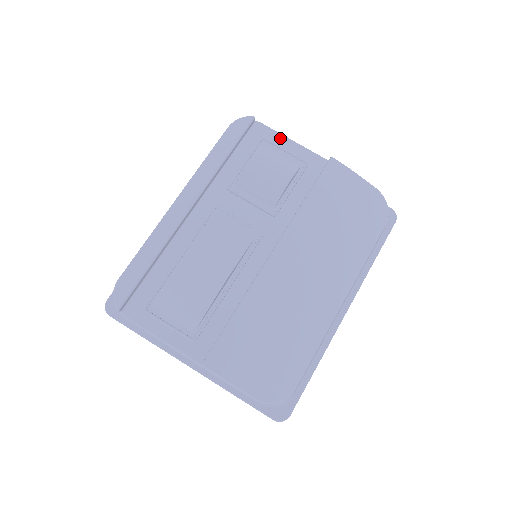
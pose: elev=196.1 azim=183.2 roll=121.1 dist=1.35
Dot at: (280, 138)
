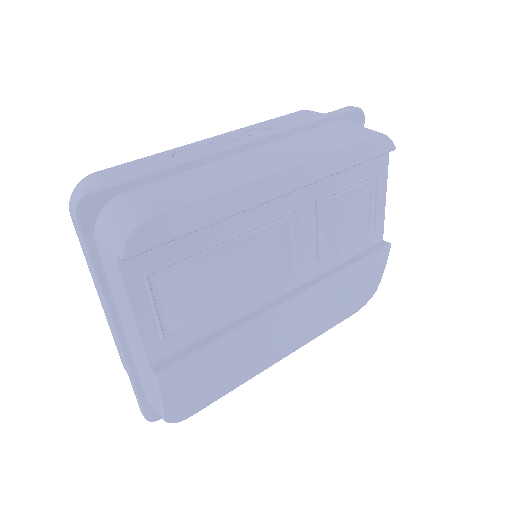
Dot at: (384, 186)
